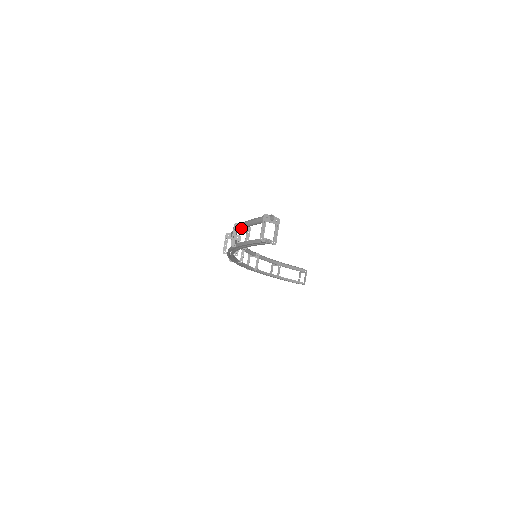
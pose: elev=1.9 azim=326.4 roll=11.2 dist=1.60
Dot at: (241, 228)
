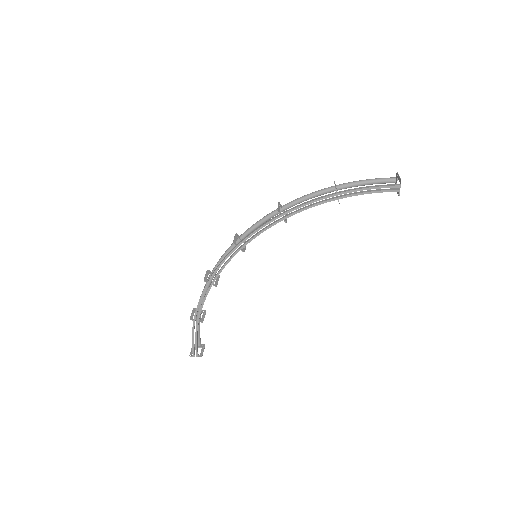
Dot at: (337, 187)
